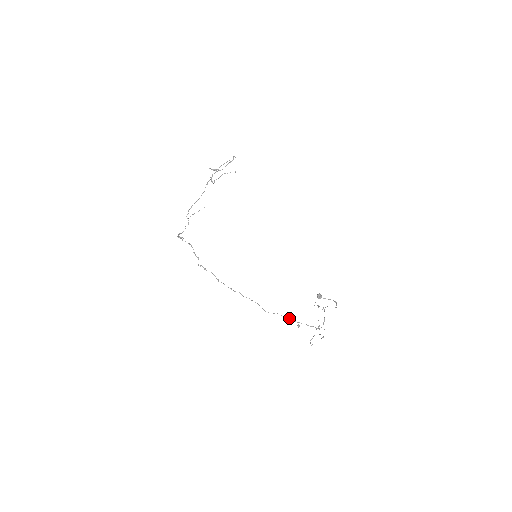
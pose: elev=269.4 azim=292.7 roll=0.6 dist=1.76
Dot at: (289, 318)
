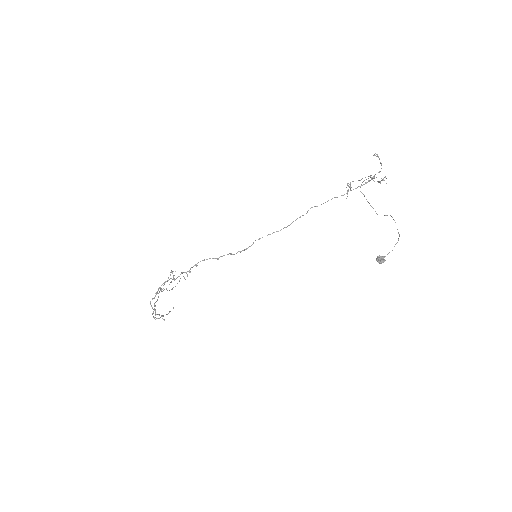
Dot at: (332, 198)
